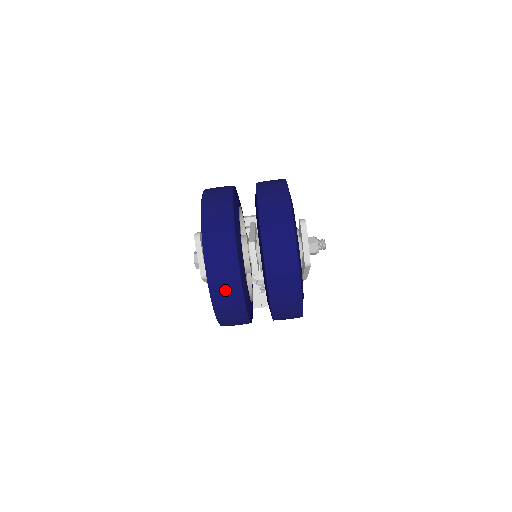
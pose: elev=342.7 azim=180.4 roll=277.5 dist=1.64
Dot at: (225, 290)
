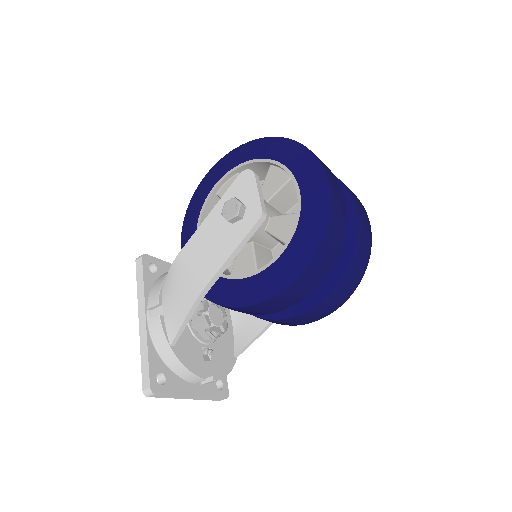
Dot at: (337, 196)
